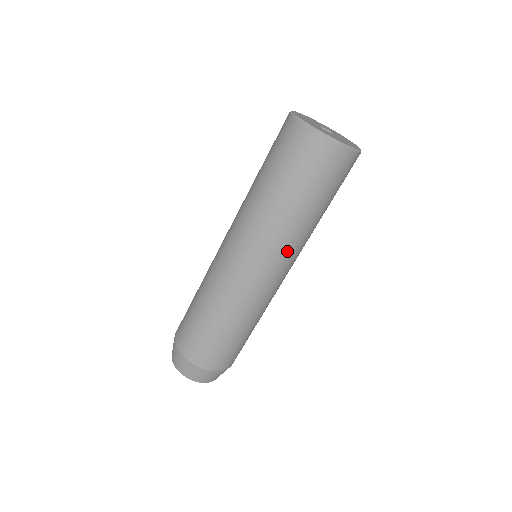
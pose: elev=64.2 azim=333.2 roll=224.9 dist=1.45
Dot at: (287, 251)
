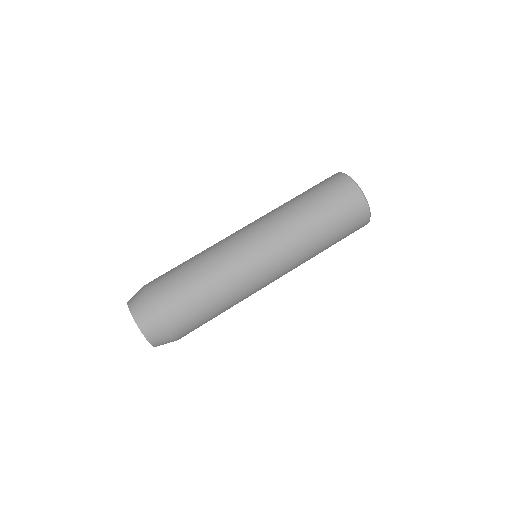
Dot at: (295, 267)
